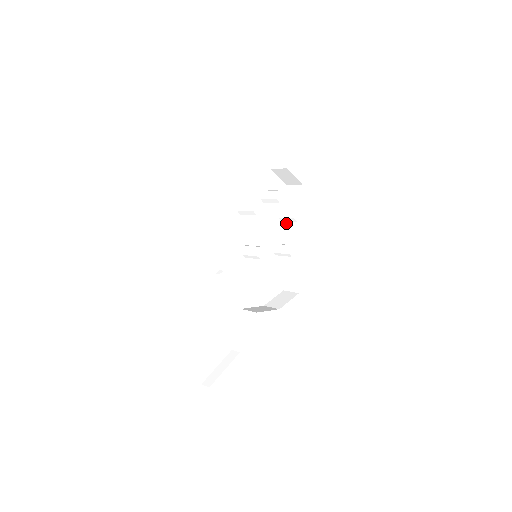
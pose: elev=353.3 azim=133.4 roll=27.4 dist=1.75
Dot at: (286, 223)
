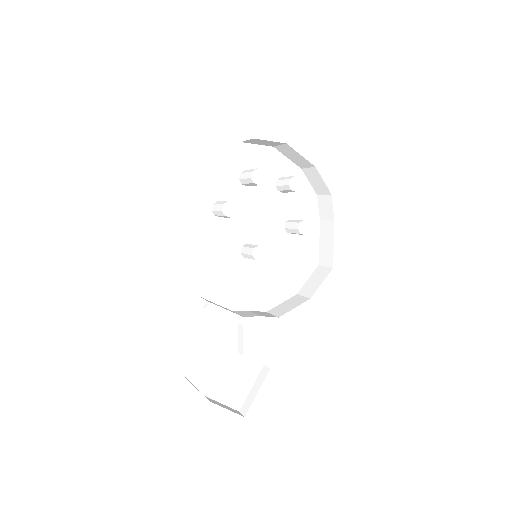
Dot at: occluded
